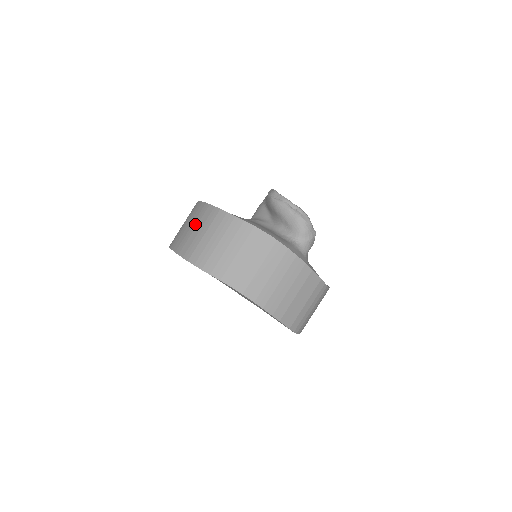
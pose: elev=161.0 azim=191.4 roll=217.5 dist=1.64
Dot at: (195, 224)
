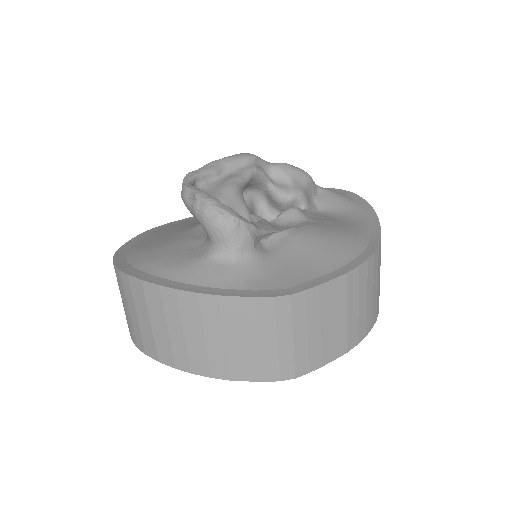
Dot at: occluded
